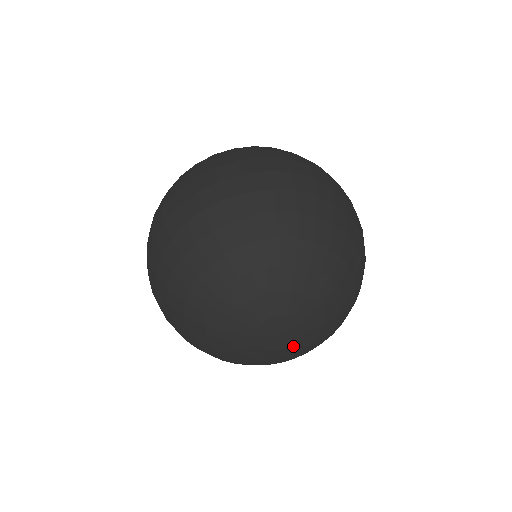
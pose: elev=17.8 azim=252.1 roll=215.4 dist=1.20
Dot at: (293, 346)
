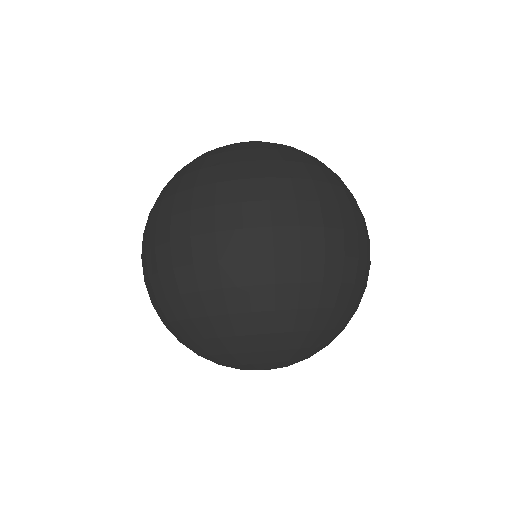
Dot at: occluded
